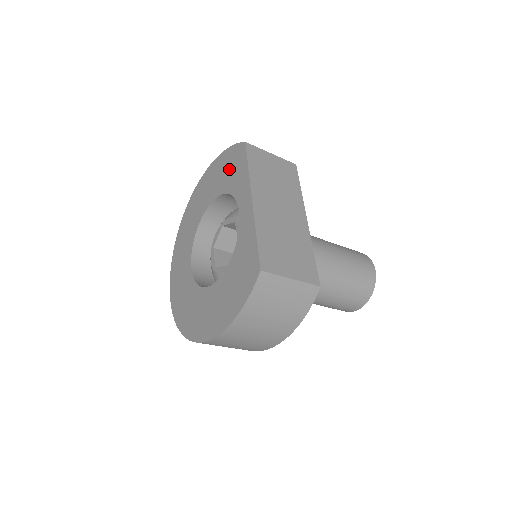
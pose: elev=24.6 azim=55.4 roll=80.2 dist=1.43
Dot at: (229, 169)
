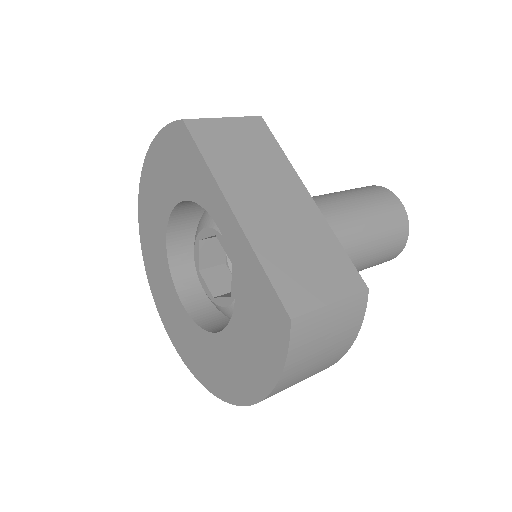
Dot at: (176, 164)
